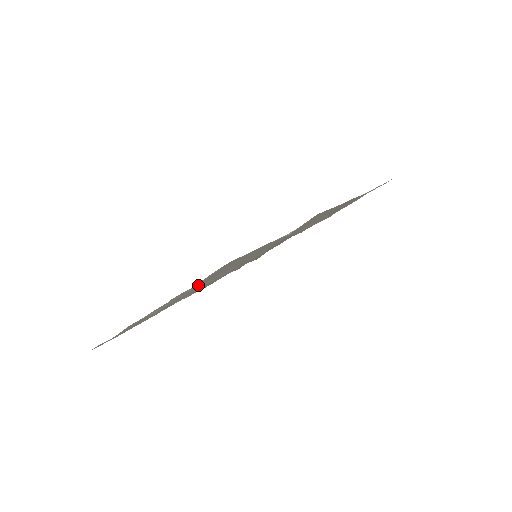
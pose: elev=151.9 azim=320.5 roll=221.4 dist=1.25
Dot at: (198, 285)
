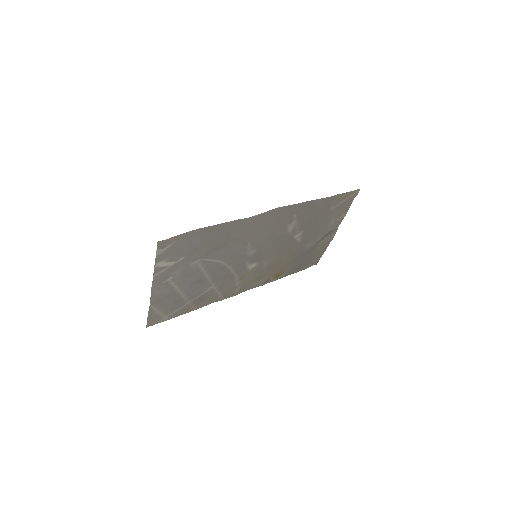
Dot at: (189, 254)
